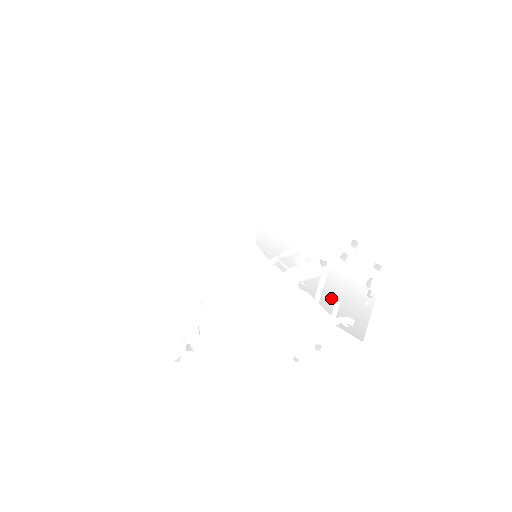
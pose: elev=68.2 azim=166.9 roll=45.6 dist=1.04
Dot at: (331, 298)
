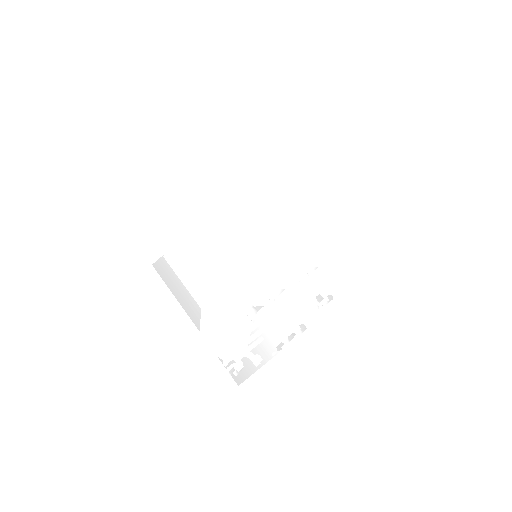
Dot at: occluded
